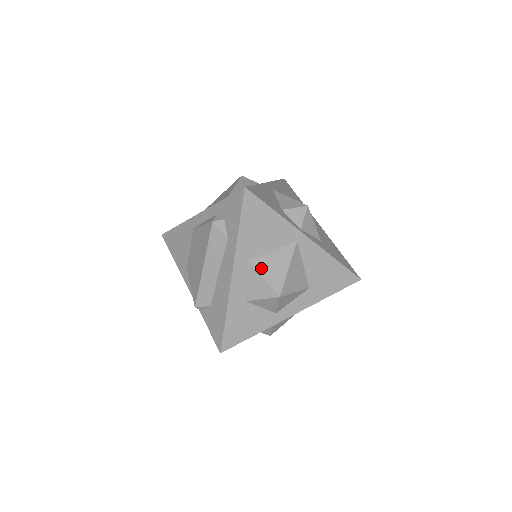
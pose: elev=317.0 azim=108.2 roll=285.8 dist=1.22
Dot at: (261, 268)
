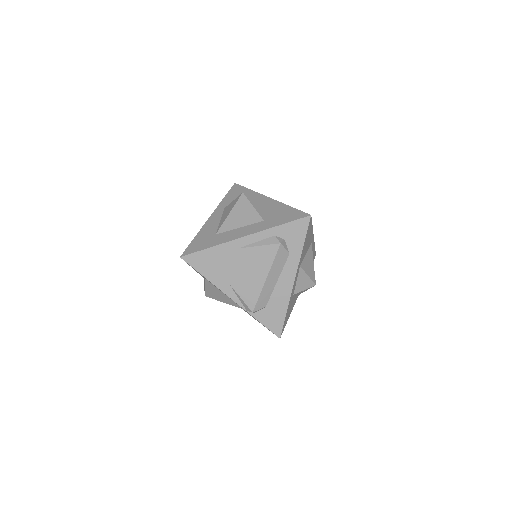
Dot at: (306, 269)
